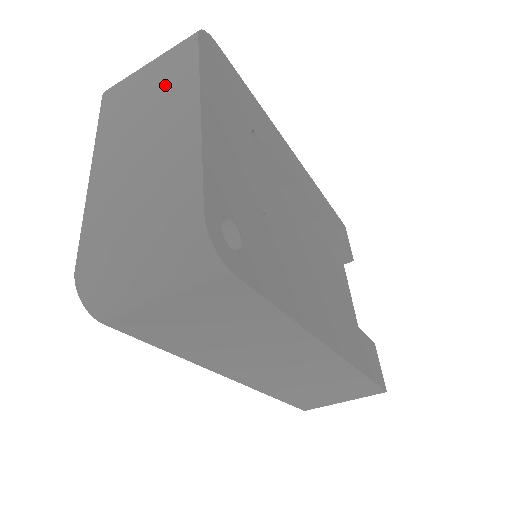
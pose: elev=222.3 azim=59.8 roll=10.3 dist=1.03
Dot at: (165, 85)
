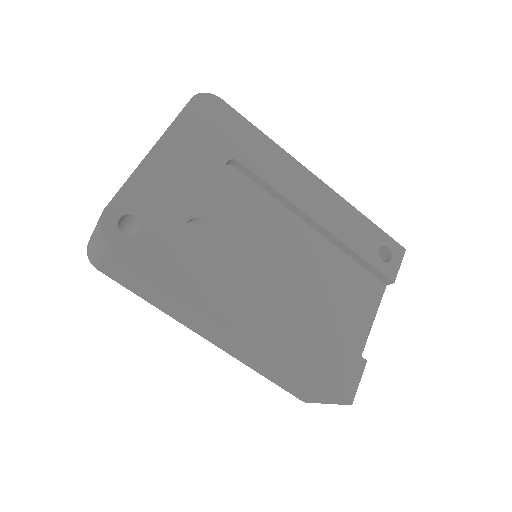
Dot at: occluded
